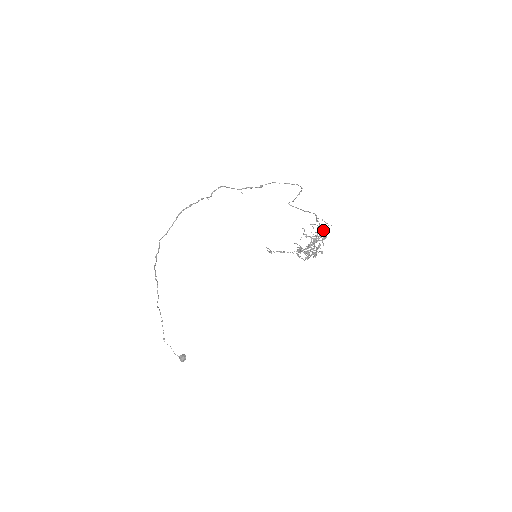
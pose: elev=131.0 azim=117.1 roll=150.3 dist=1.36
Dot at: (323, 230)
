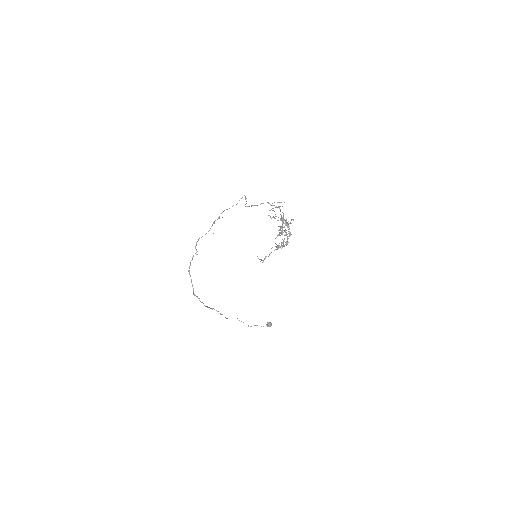
Dot at: occluded
